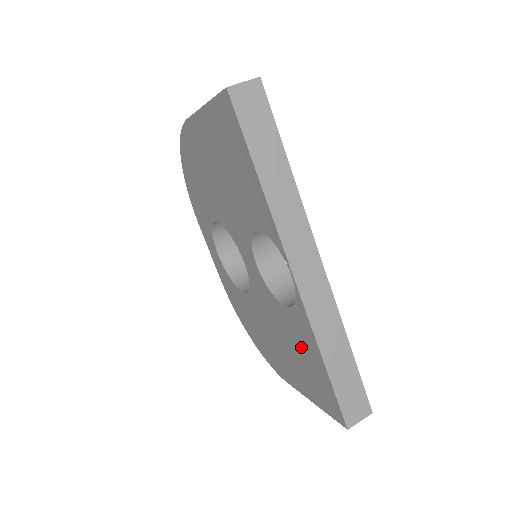
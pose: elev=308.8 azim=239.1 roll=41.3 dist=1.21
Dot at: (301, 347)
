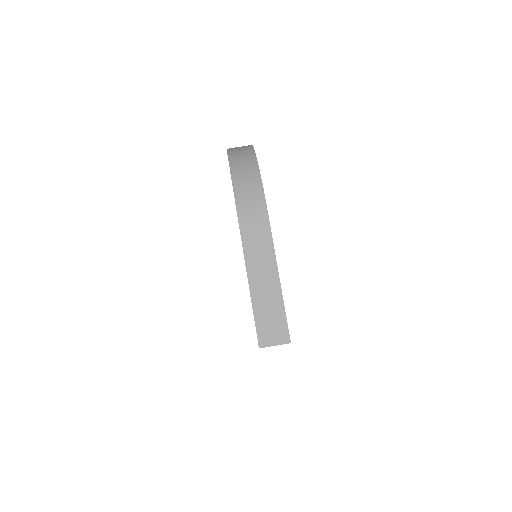
Dot at: occluded
